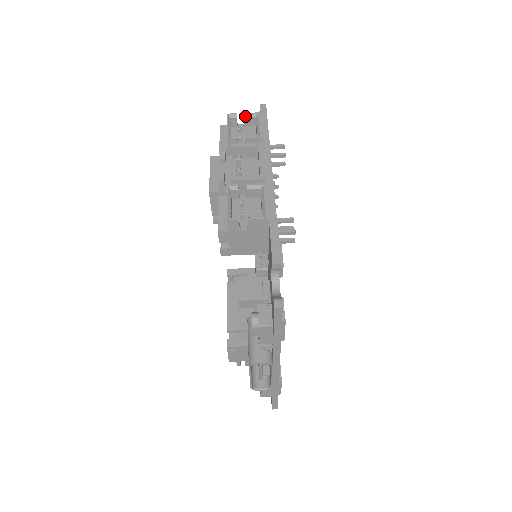
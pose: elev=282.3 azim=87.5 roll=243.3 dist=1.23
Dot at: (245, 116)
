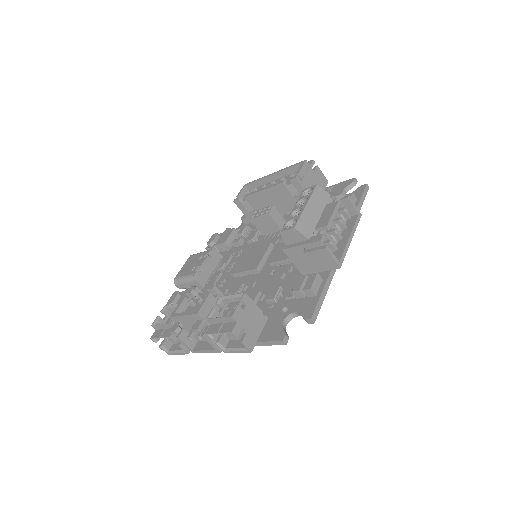
Dot at: (241, 342)
